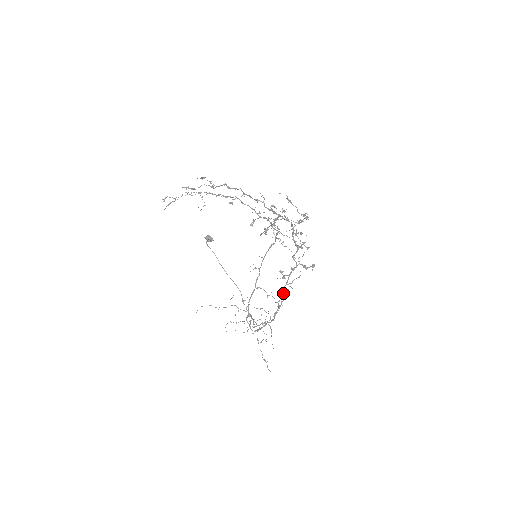
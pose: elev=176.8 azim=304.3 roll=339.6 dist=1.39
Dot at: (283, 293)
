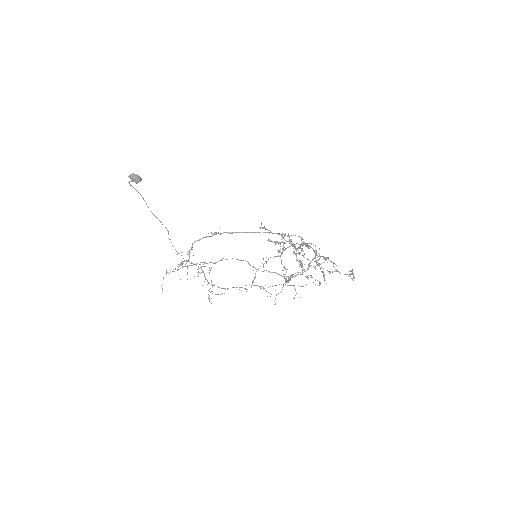
Dot at: occluded
